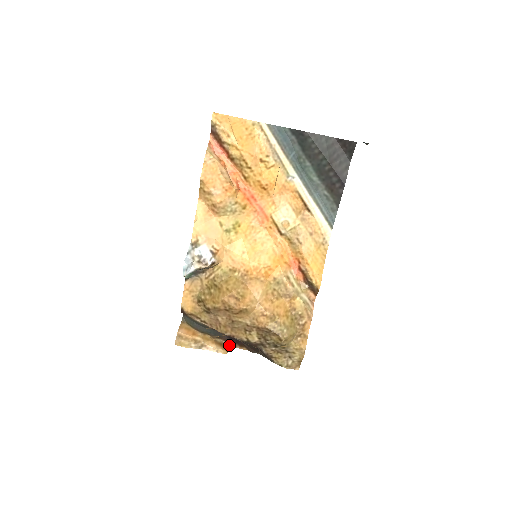
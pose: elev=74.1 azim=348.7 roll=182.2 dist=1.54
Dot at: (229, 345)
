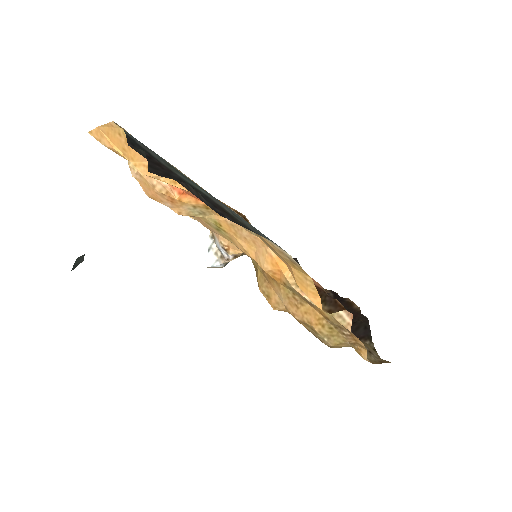
Dot at: occluded
